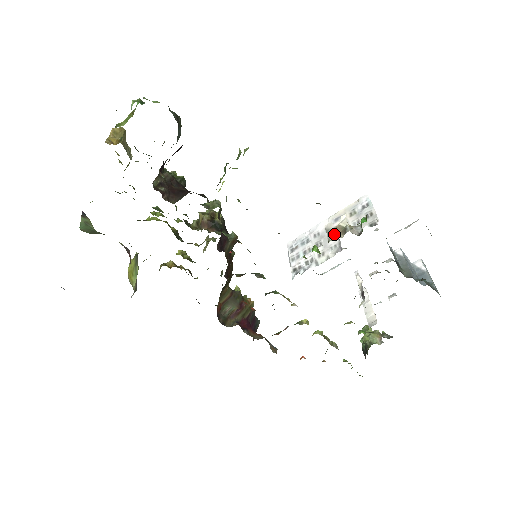
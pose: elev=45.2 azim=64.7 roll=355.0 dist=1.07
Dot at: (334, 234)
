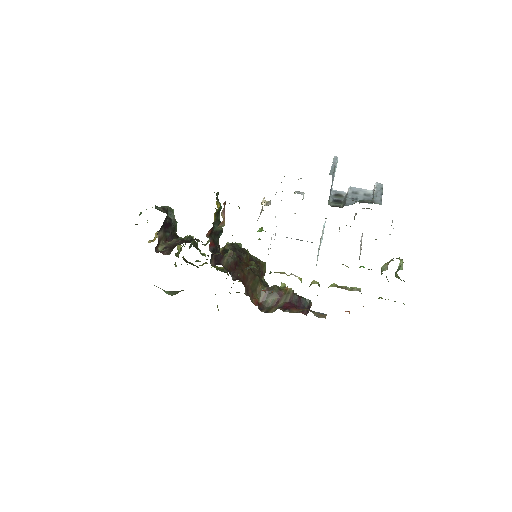
Dot at: (260, 214)
